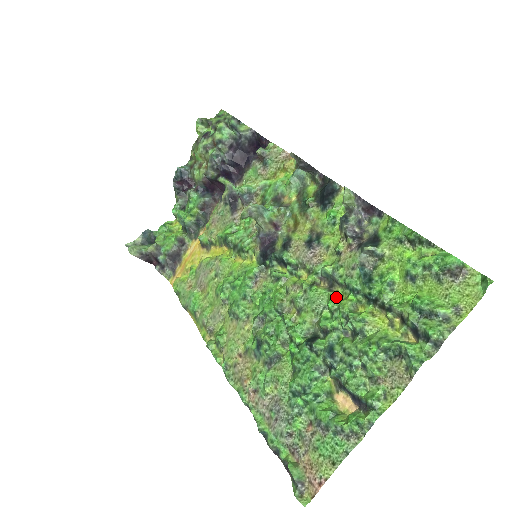
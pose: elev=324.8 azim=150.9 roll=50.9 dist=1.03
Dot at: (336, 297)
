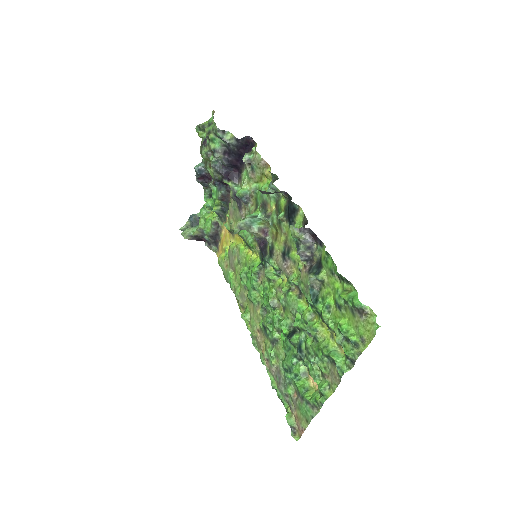
Dot at: (302, 305)
